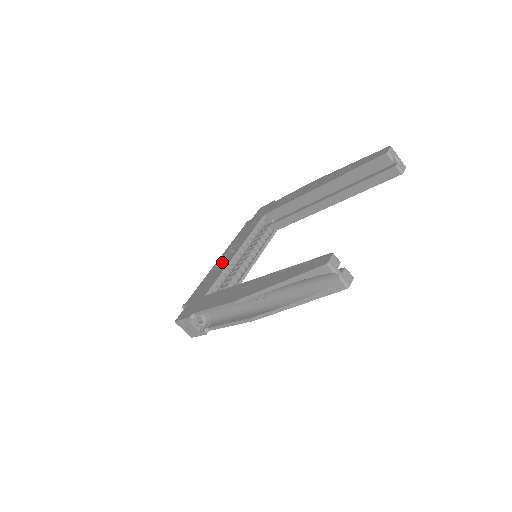
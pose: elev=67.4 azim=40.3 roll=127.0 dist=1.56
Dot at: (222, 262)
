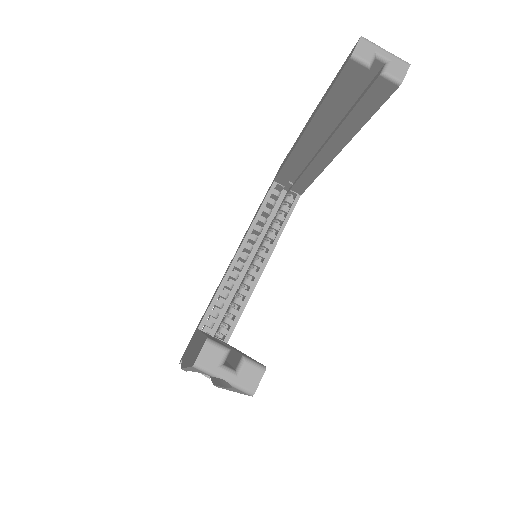
Dot at: occluded
